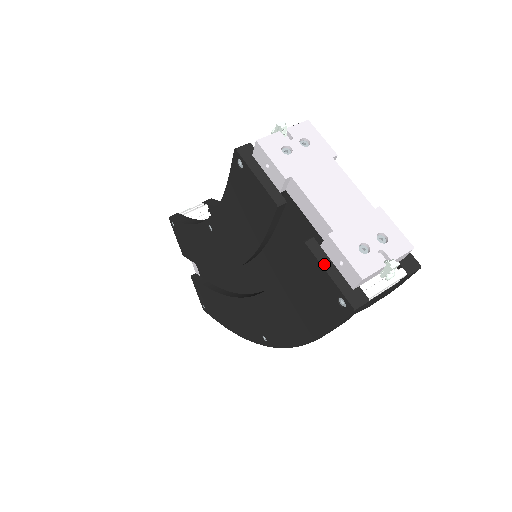
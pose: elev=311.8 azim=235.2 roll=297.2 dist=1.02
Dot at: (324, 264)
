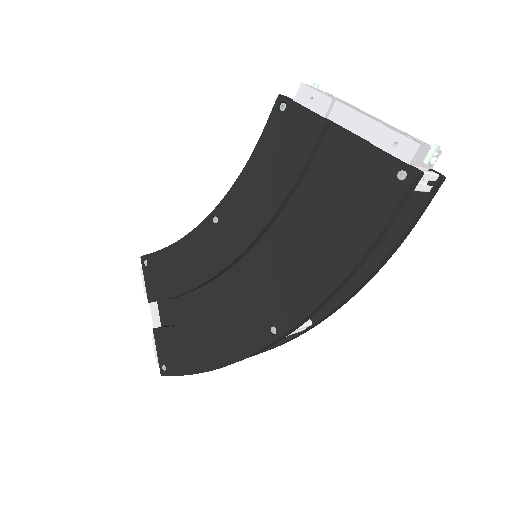
Dot at: (379, 149)
